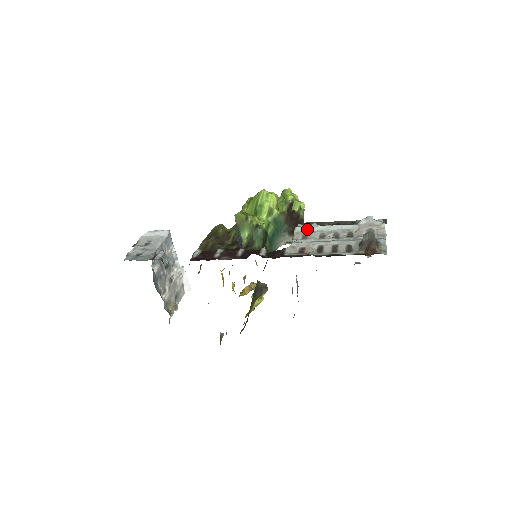
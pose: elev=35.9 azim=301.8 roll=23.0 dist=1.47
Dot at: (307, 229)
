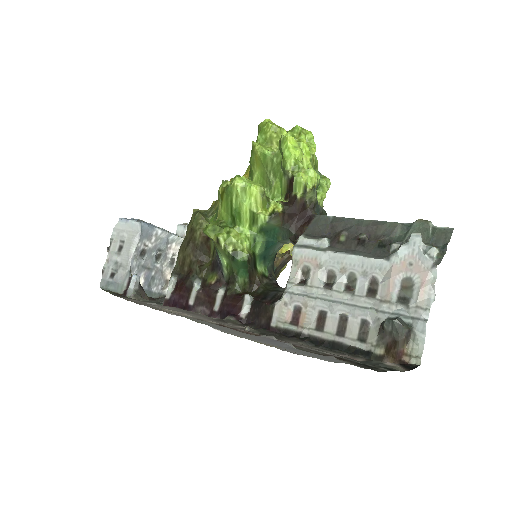
Dot at: (310, 255)
